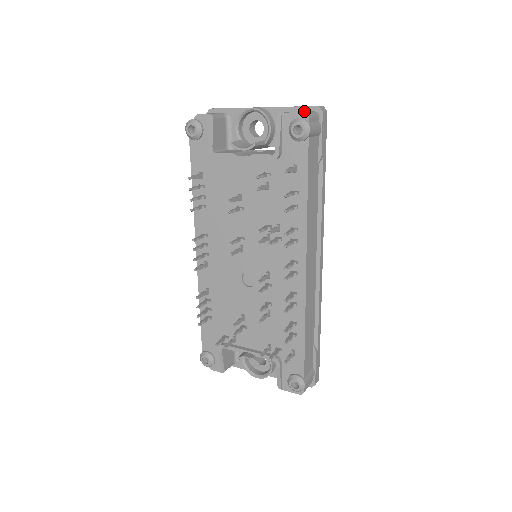
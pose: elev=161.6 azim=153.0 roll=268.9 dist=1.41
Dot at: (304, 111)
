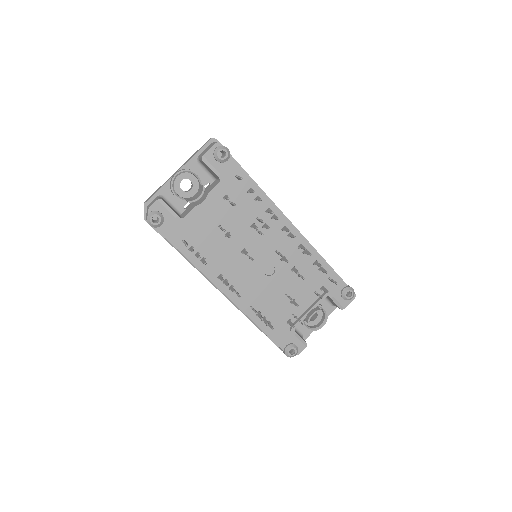
Dot at: (206, 148)
